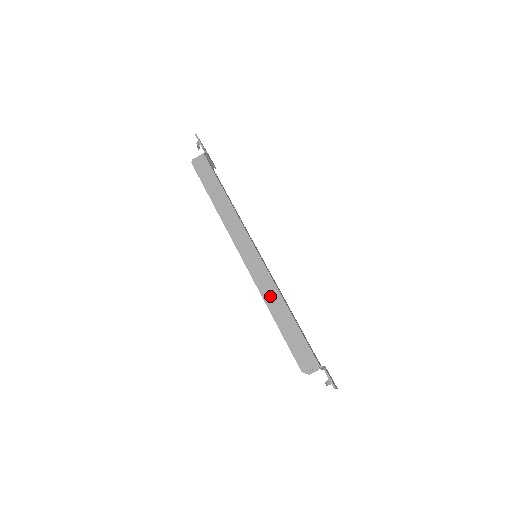
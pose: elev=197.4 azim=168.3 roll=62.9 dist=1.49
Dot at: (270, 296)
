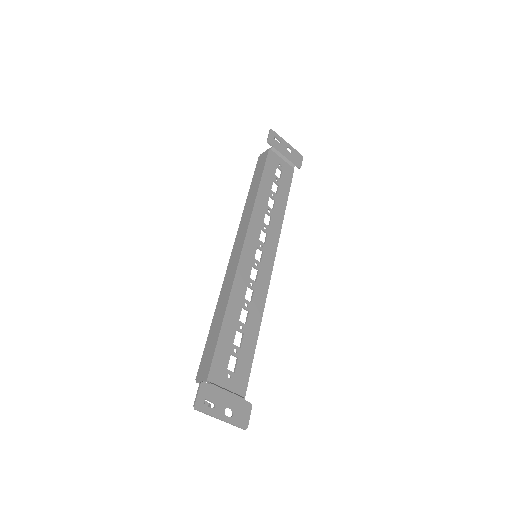
Dot at: (224, 294)
